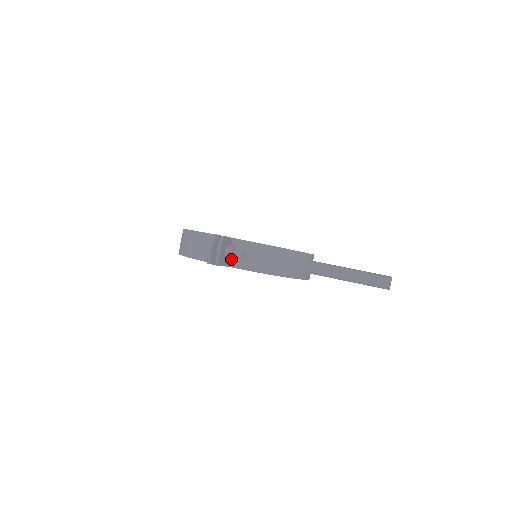
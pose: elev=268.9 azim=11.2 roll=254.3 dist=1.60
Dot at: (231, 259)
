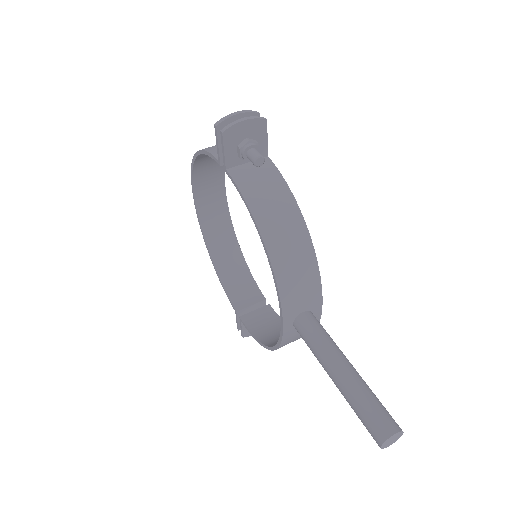
Dot at: (240, 168)
